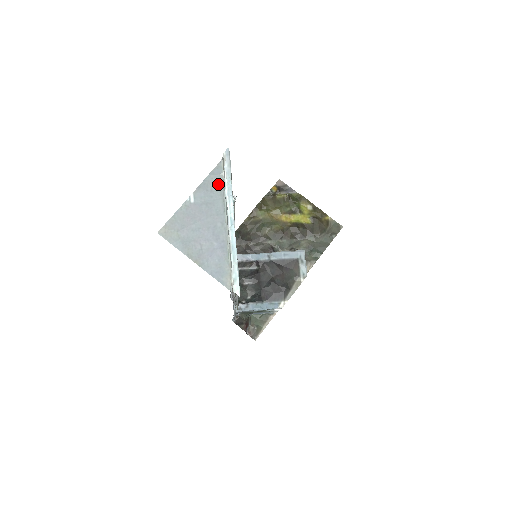
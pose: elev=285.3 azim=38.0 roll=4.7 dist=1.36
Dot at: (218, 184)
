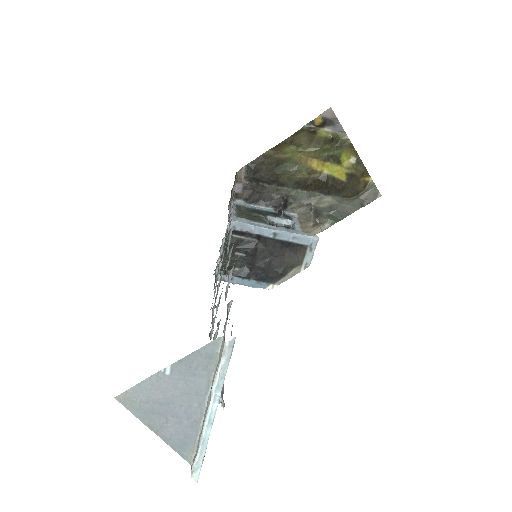
Dot at: (208, 363)
